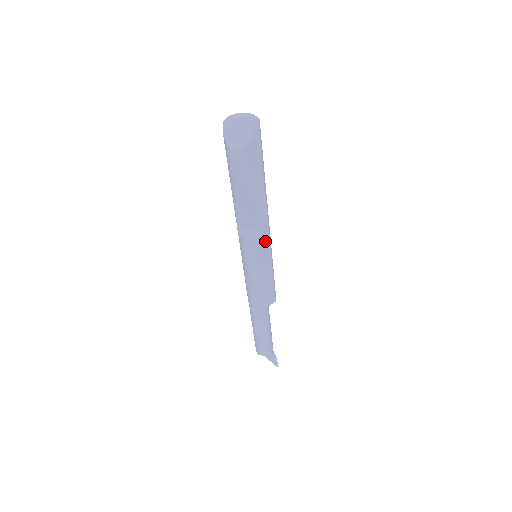
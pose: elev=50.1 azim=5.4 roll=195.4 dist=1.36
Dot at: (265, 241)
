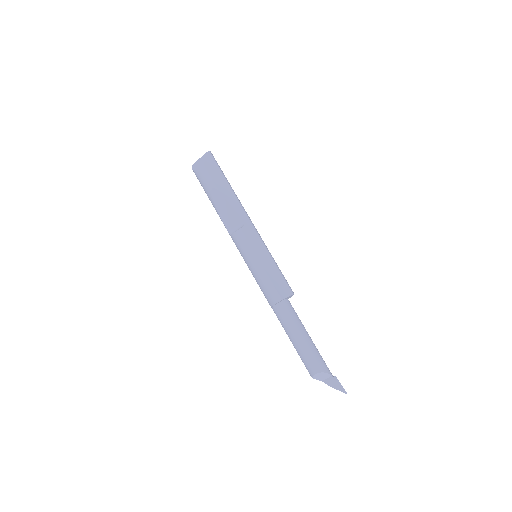
Dot at: (252, 232)
